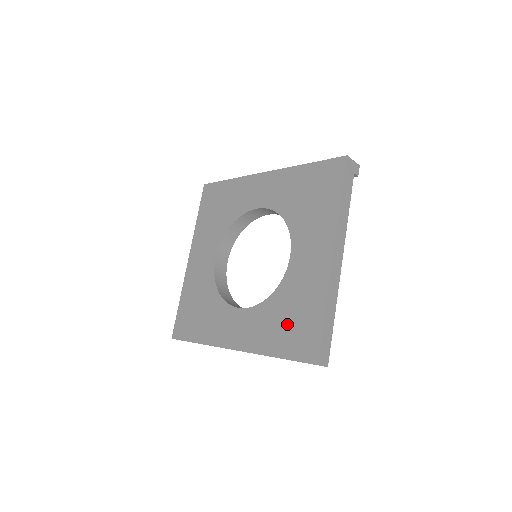
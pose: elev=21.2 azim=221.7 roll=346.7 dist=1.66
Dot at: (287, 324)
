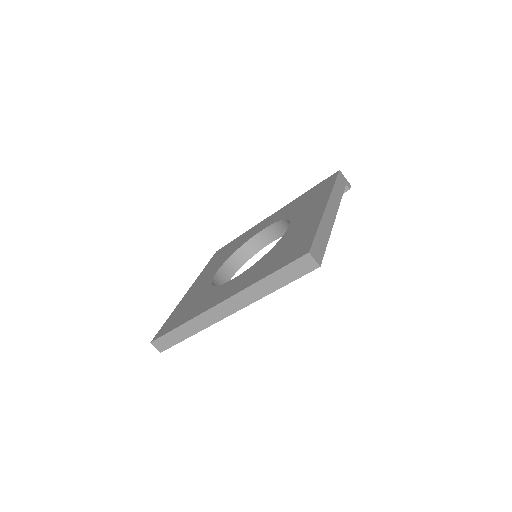
Dot at: (280, 255)
